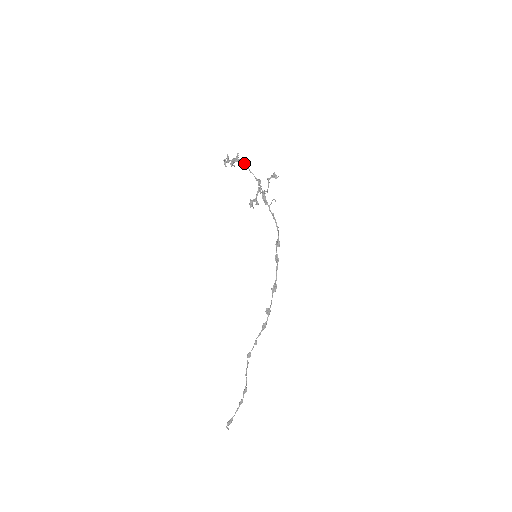
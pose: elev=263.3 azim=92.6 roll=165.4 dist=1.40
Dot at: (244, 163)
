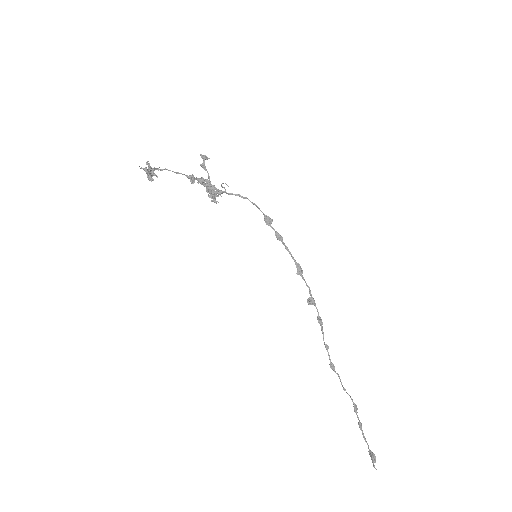
Dot at: (162, 169)
